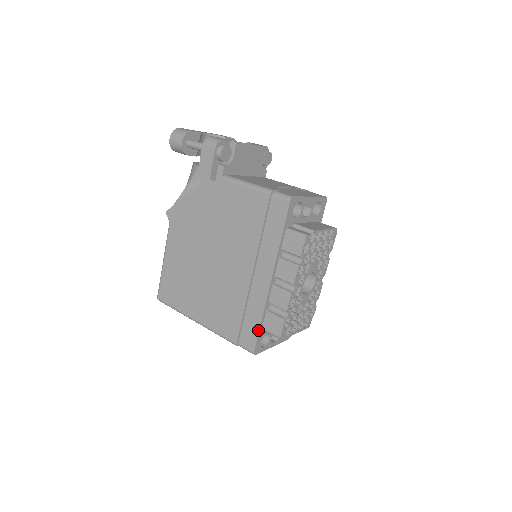
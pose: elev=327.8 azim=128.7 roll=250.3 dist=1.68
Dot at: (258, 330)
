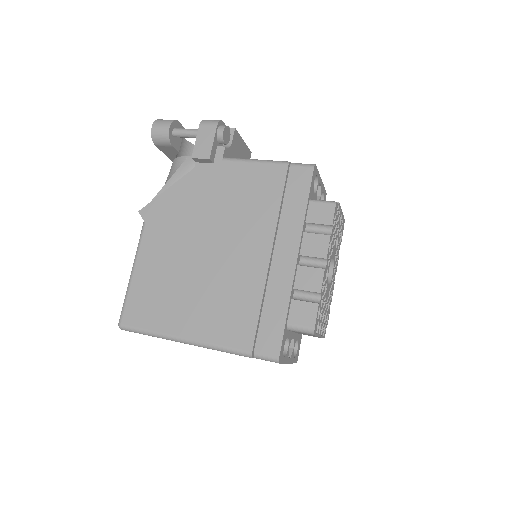
Dot at: (283, 325)
